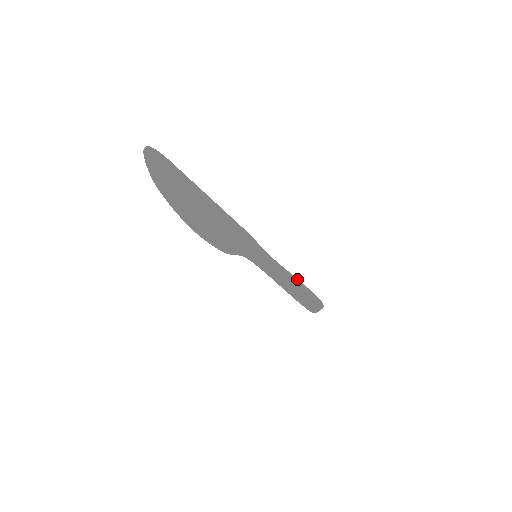
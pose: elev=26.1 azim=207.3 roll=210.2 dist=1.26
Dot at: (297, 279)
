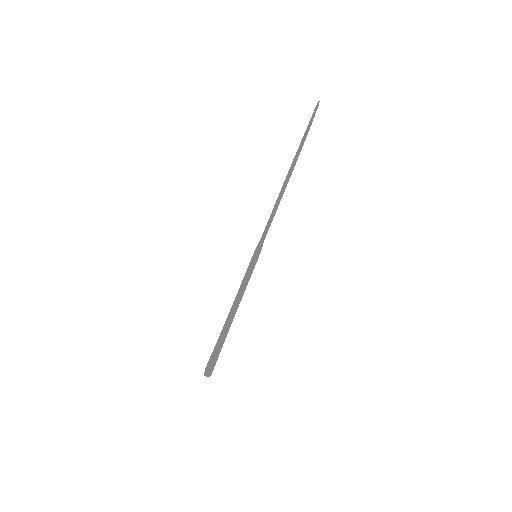
Dot at: occluded
